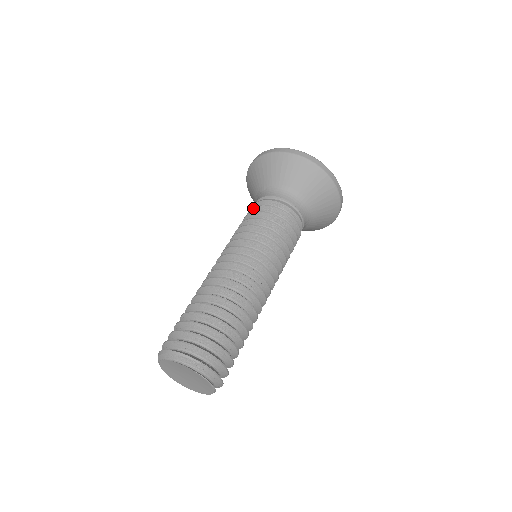
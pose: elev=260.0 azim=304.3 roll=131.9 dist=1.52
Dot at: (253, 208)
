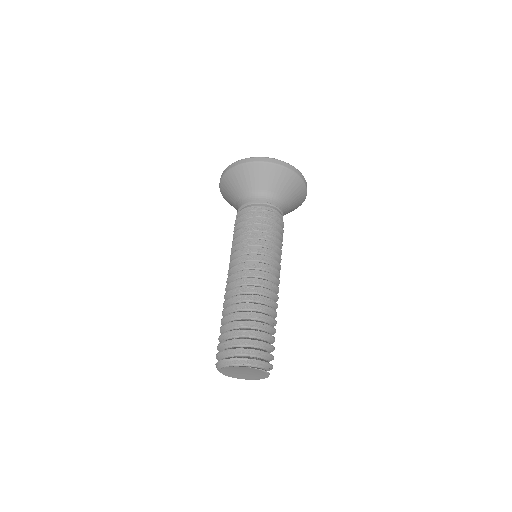
Dot at: (237, 219)
